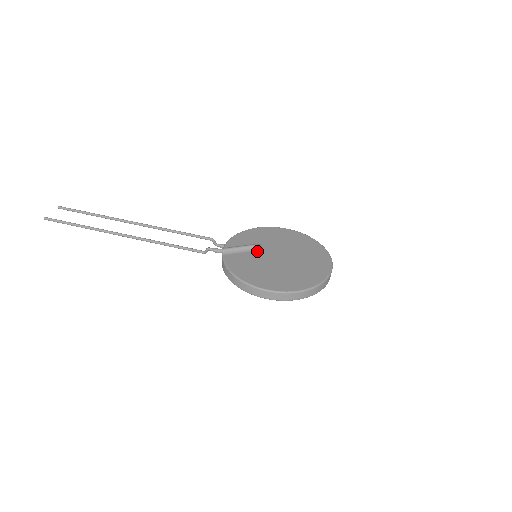
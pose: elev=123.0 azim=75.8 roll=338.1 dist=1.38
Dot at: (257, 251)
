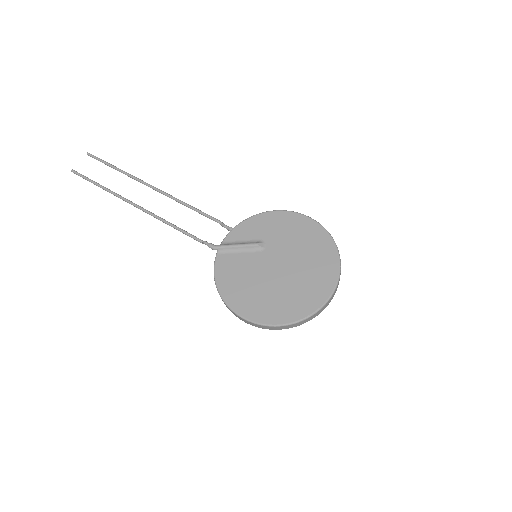
Dot at: (256, 253)
